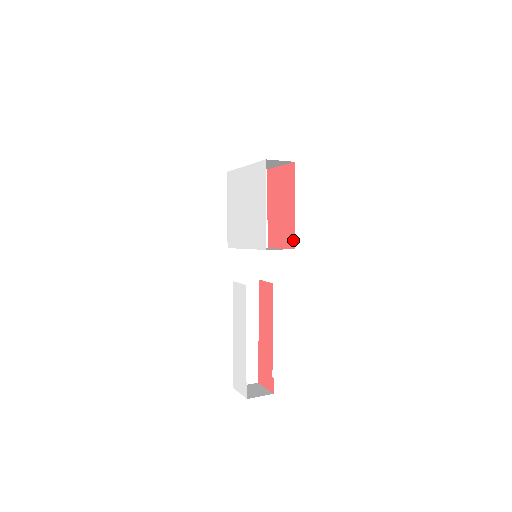
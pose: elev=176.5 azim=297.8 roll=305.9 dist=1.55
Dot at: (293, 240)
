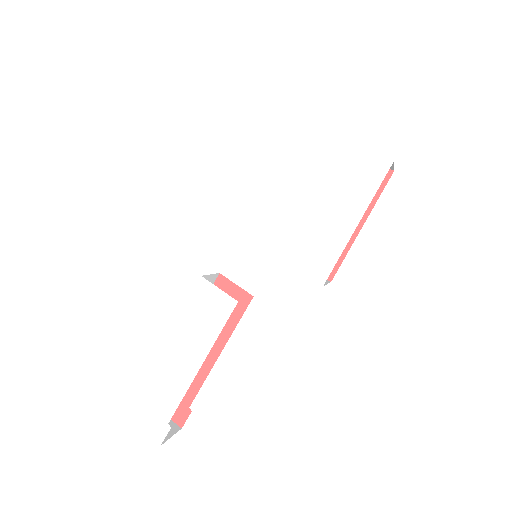
Dot at: (333, 269)
